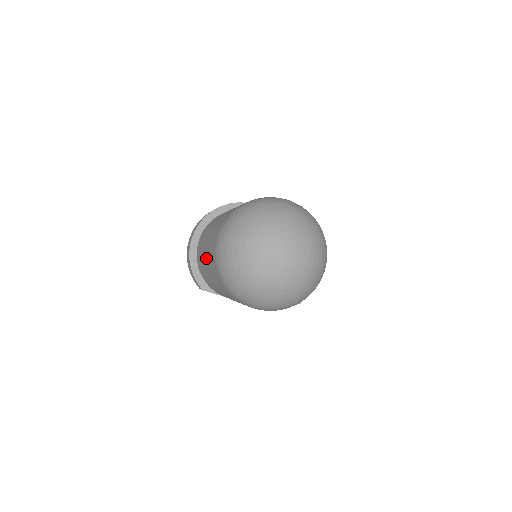
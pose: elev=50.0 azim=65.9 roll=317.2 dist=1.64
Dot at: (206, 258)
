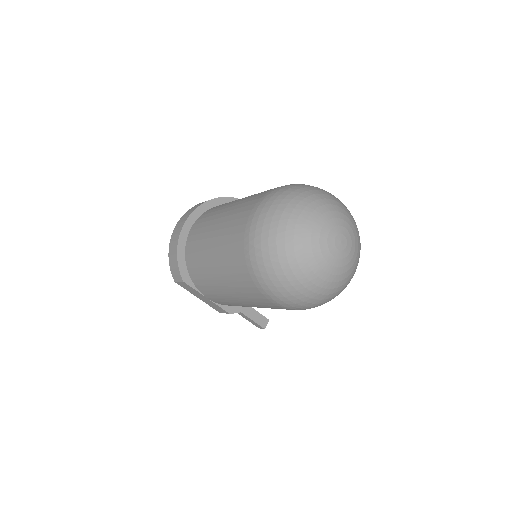
Dot at: (217, 237)
